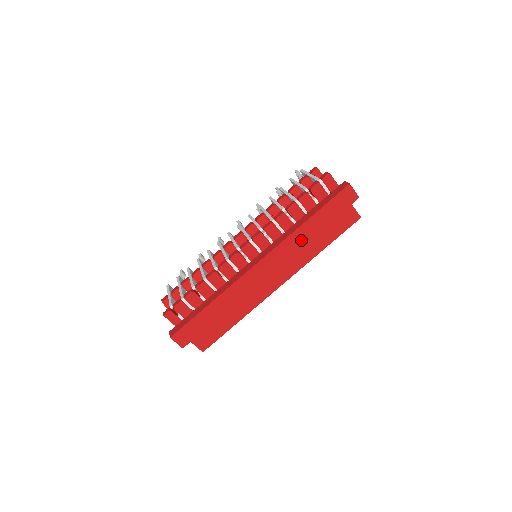
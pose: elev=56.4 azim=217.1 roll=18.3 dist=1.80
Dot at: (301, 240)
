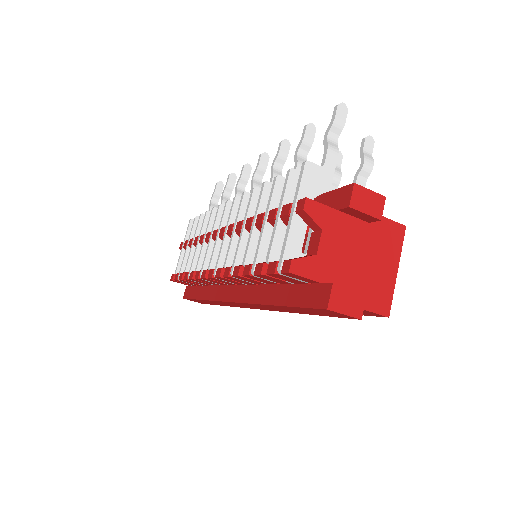
Dot at: (277, 309)
